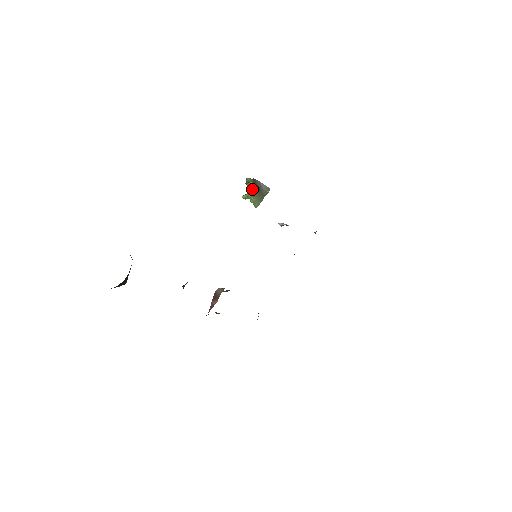
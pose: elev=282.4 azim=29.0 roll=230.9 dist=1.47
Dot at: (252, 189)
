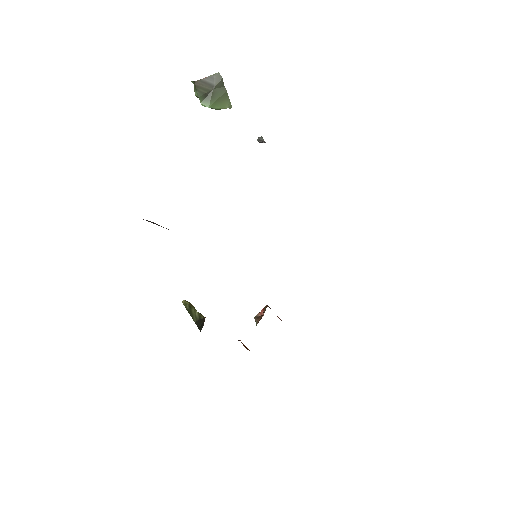
Dot at: (203, 105)
